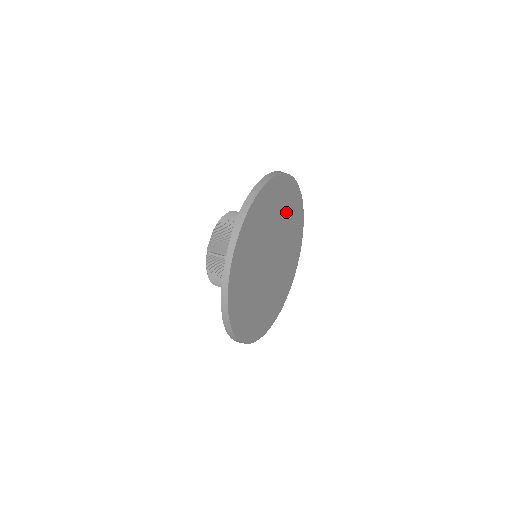
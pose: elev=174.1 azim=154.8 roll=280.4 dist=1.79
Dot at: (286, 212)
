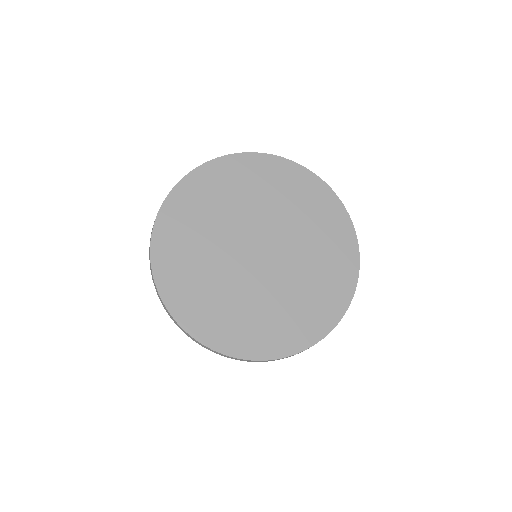
Dot at: (283, 198)
